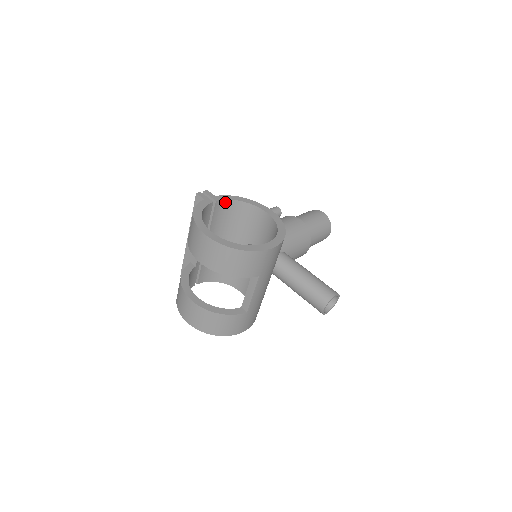
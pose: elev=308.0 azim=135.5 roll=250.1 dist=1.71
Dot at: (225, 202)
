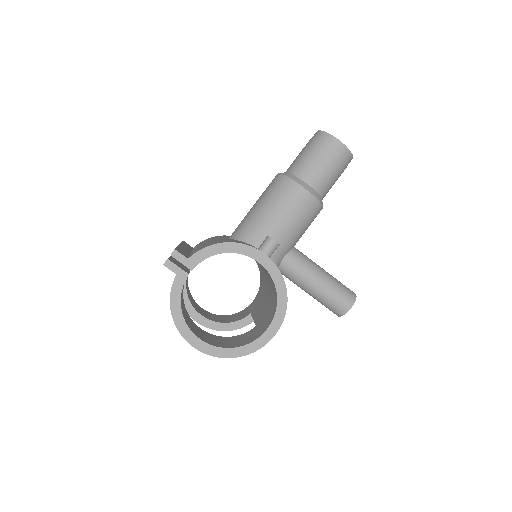
Dot at: (203, 260)
